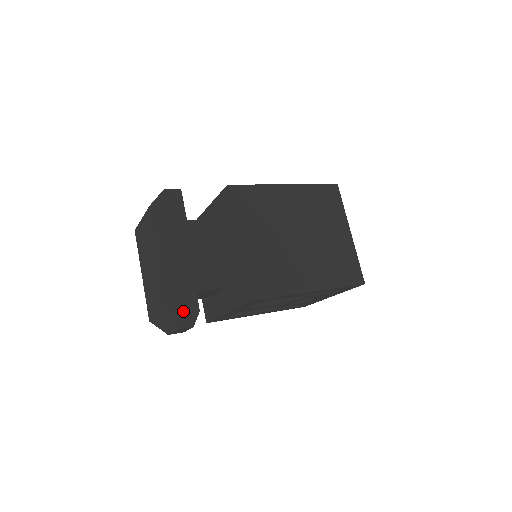
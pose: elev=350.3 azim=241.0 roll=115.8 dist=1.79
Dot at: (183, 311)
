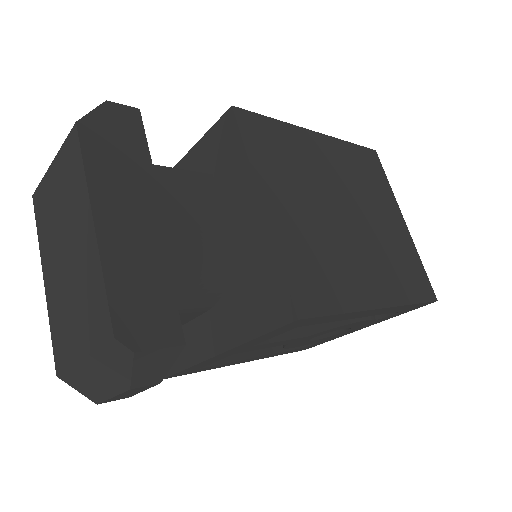
Dot at: (151, 344)
